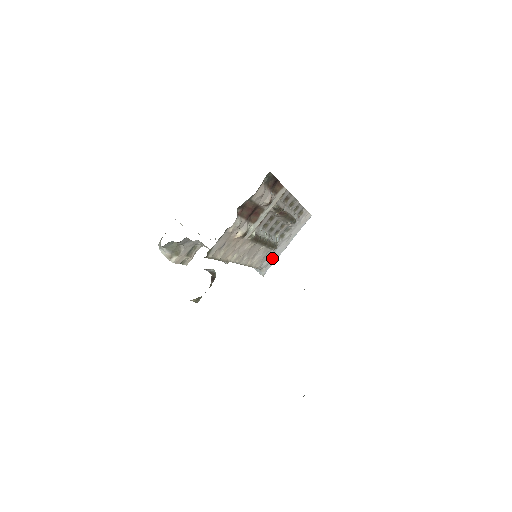
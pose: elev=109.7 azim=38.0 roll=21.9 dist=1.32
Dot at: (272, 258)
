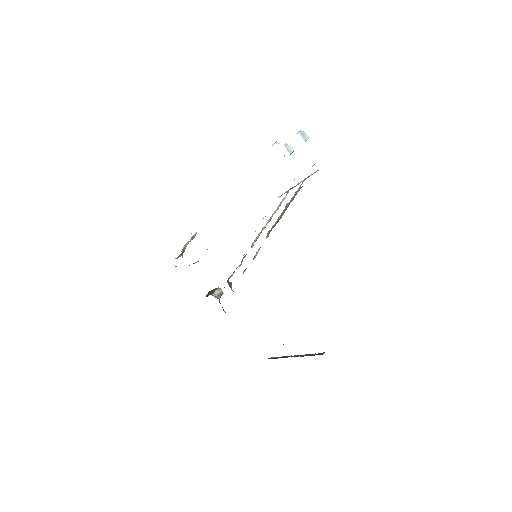
Dot at: (285, 192)
